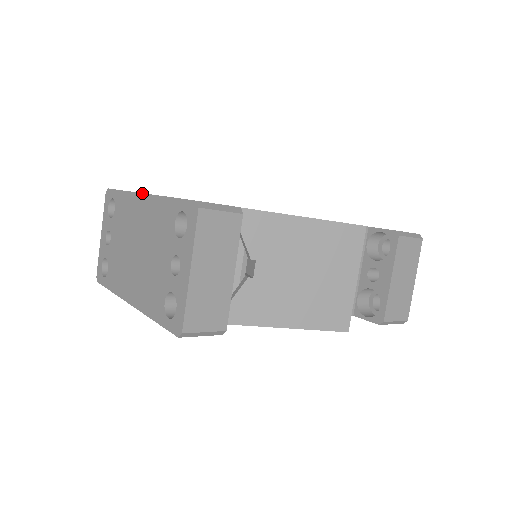
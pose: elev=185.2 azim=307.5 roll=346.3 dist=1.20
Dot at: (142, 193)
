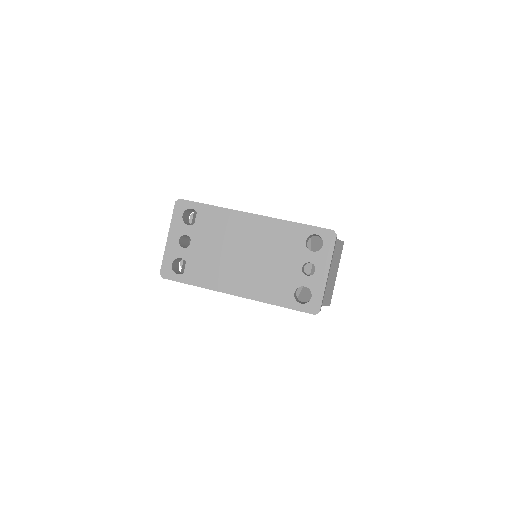
Dot at: (252, 213)
